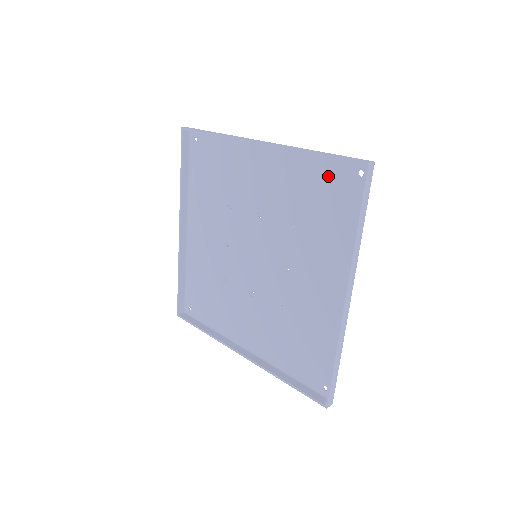
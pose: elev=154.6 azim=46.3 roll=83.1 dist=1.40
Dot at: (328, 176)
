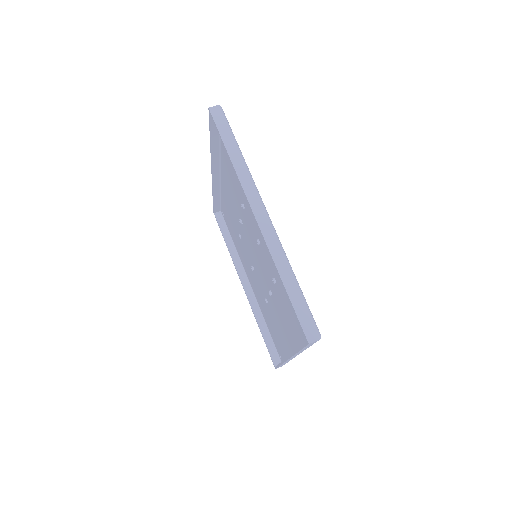
Dot at: occluded
